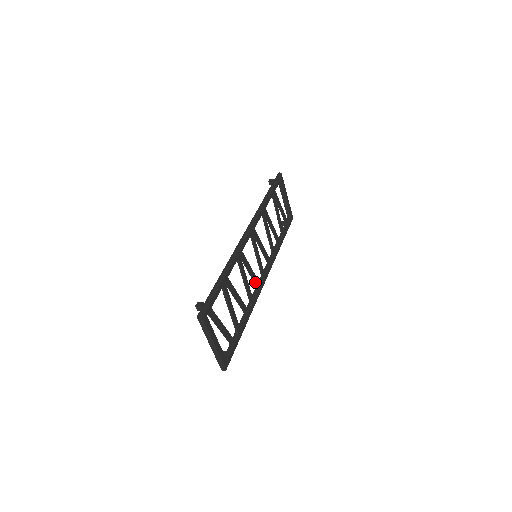
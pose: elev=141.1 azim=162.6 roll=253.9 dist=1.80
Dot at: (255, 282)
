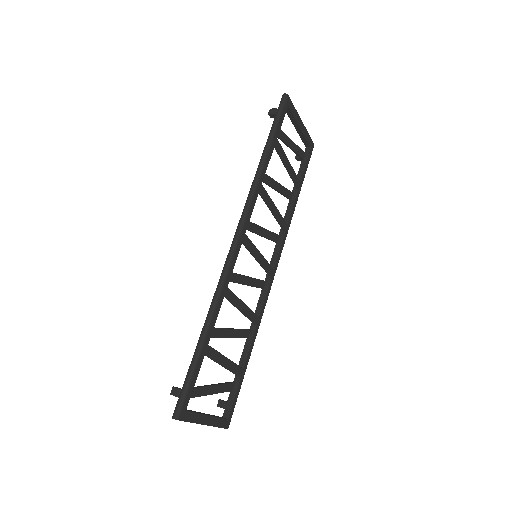
Dot at: (259, 287)
